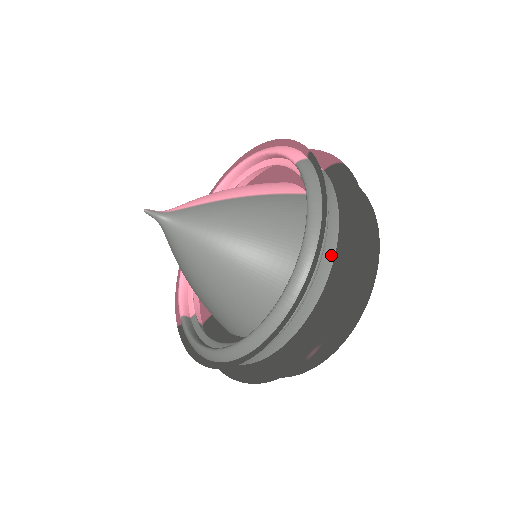
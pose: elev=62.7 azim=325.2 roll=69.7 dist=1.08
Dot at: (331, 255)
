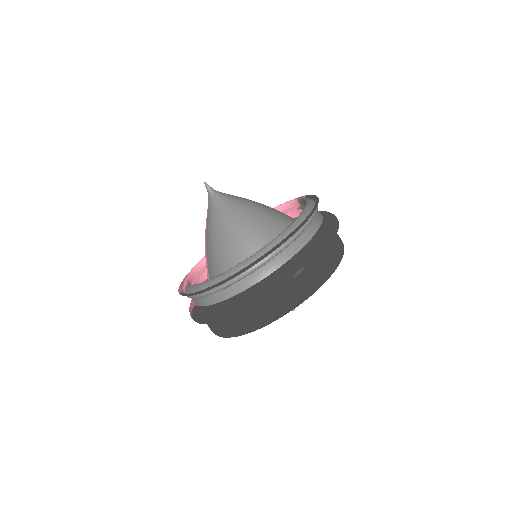
Dot at: (318, 225)
